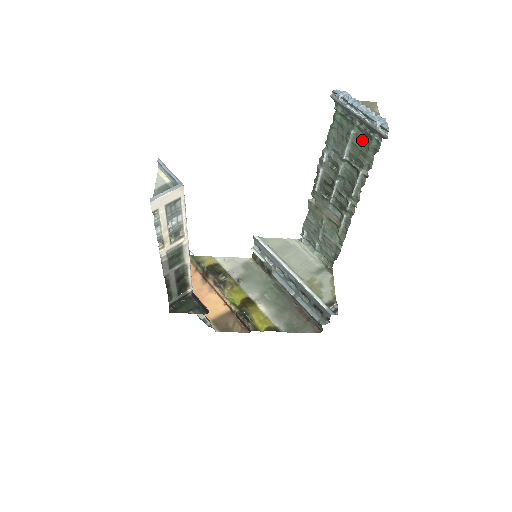
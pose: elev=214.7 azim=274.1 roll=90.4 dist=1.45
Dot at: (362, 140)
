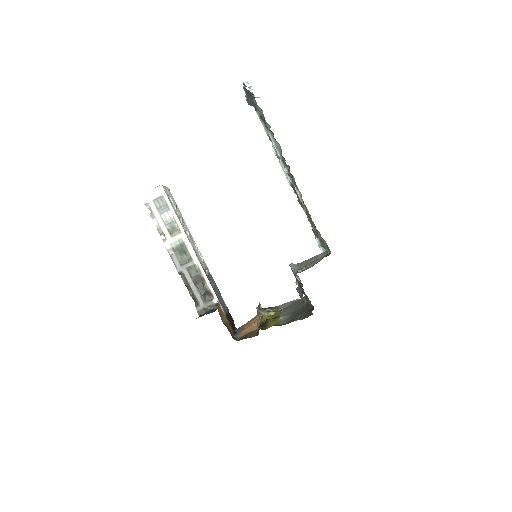
Dot at: occluded
